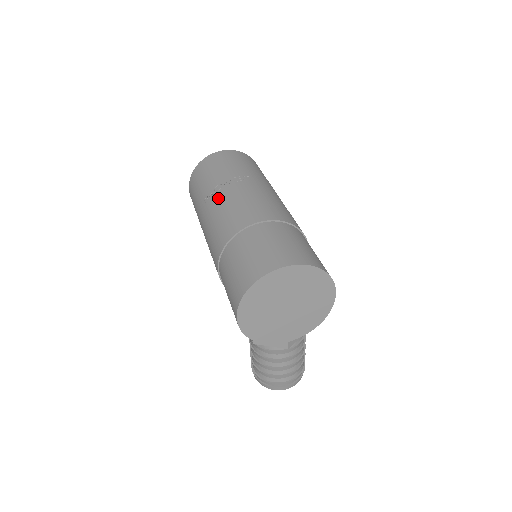
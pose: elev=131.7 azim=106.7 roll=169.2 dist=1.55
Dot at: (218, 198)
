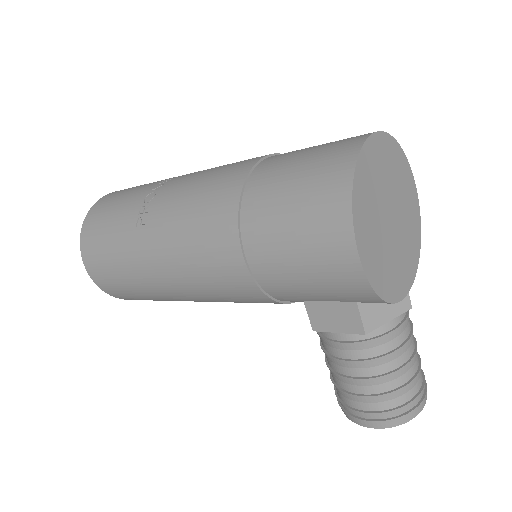
Dot at: (163, 199)
